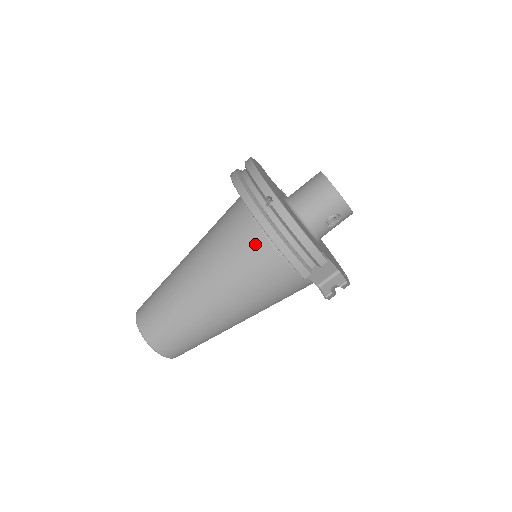
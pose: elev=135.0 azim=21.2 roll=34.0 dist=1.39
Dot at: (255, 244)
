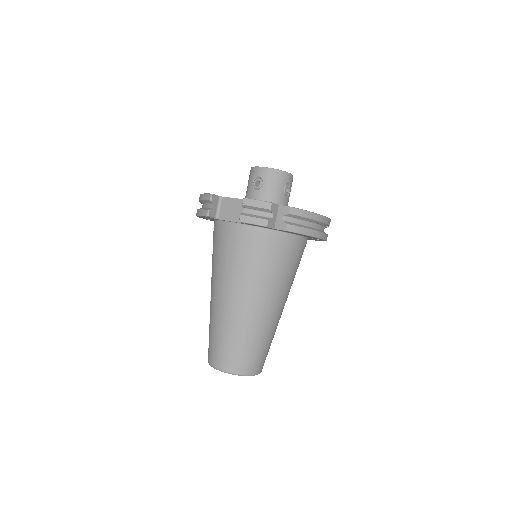
Dot at: occluded
